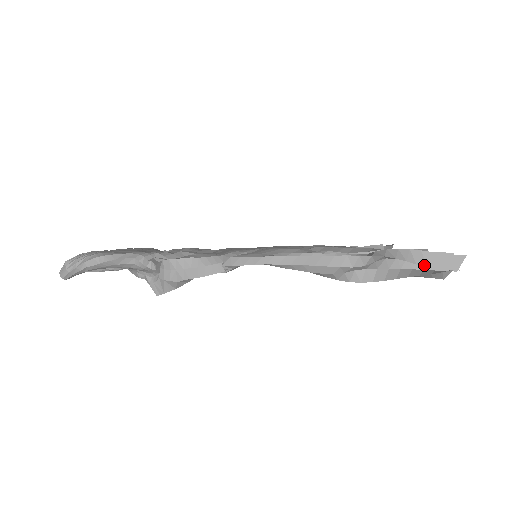
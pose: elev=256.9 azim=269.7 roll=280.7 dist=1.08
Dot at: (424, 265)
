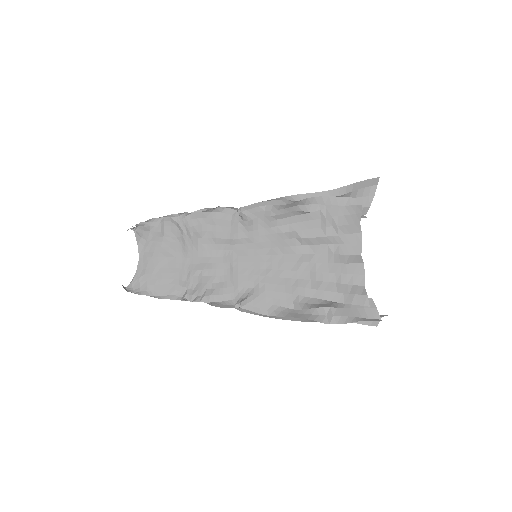
Dot at: (361, 321)
